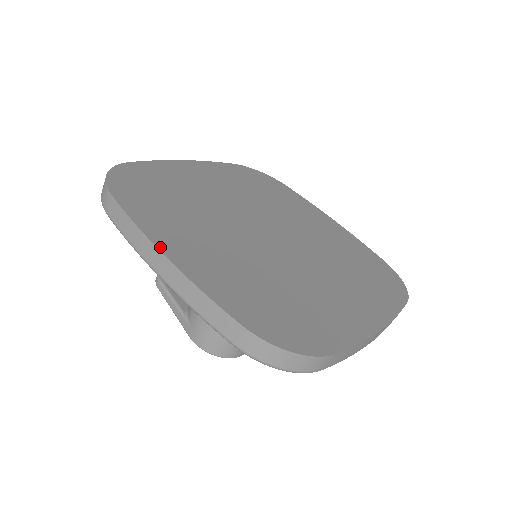
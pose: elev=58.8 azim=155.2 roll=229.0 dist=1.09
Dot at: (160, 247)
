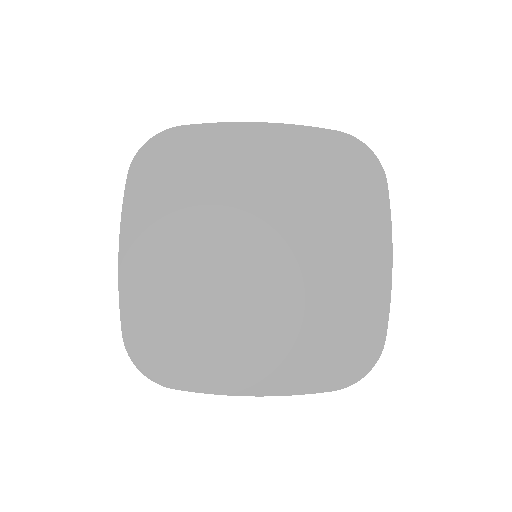
Dot at: (122, 245)
